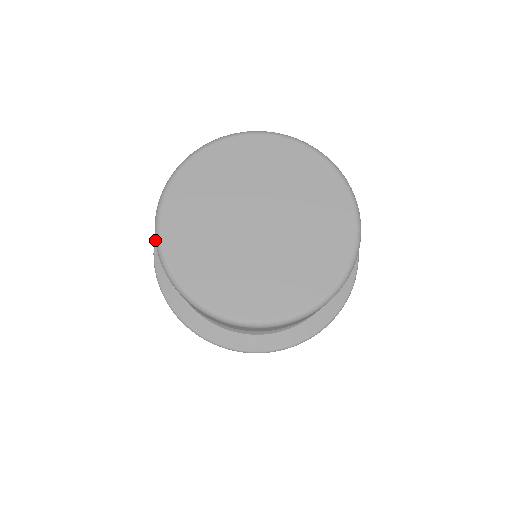
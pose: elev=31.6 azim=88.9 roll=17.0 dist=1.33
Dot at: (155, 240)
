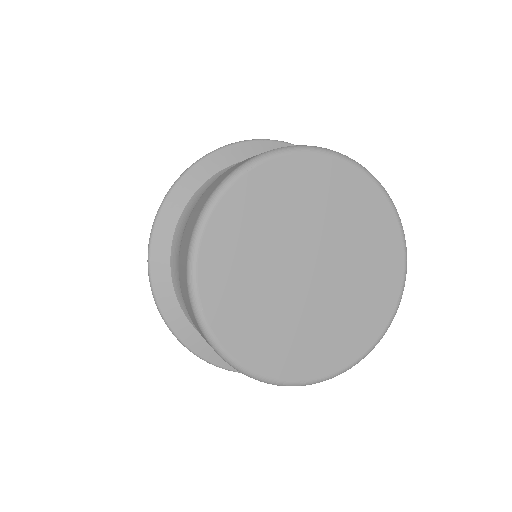
Dot at: (204, 207)
